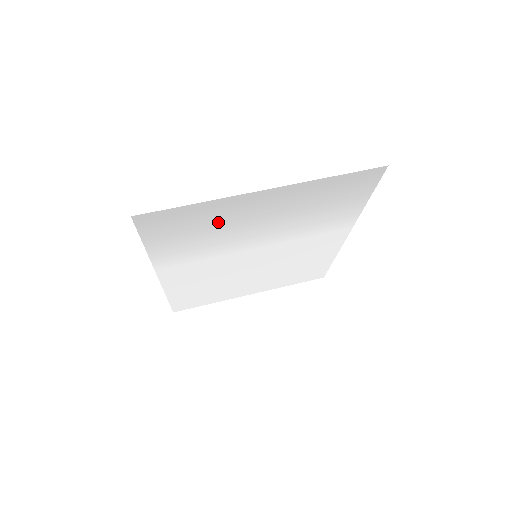
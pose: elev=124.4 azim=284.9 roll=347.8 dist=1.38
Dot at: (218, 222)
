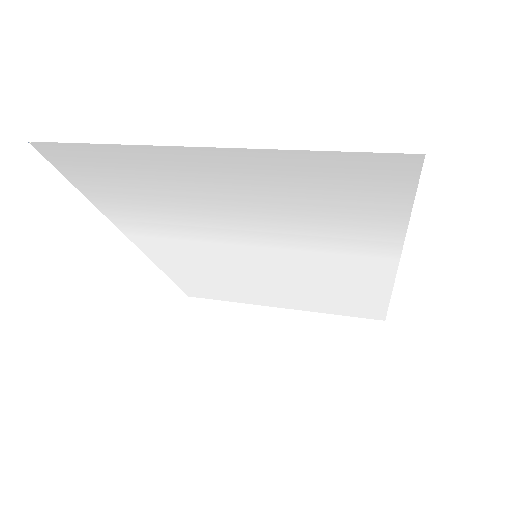
Dot at: (163, 185)
